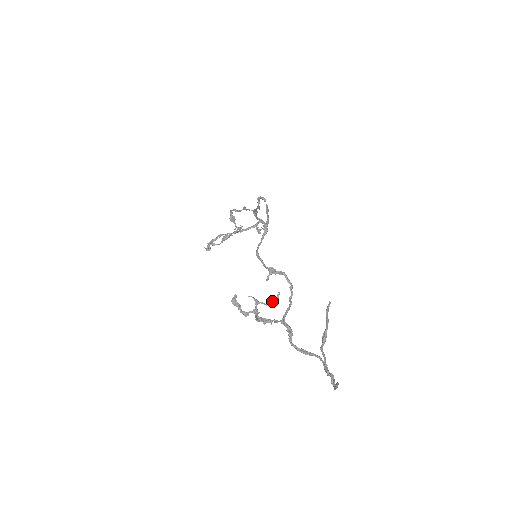
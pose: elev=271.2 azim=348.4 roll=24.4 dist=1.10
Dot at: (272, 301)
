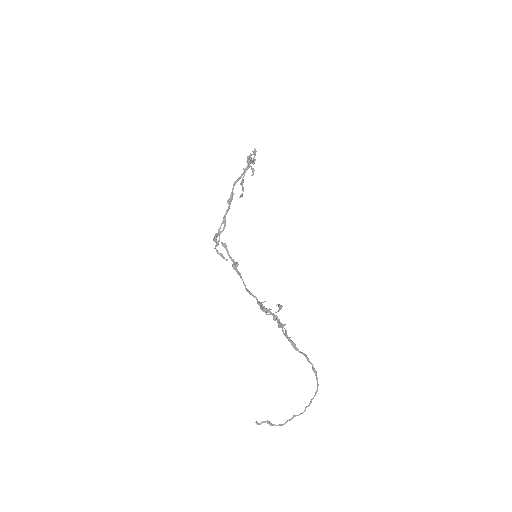
Dot at: (279, 308)
